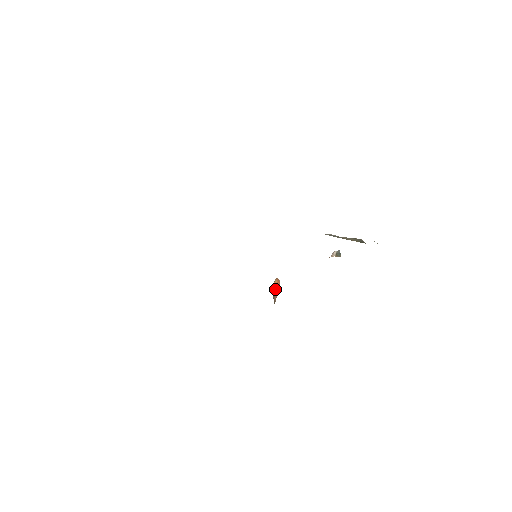
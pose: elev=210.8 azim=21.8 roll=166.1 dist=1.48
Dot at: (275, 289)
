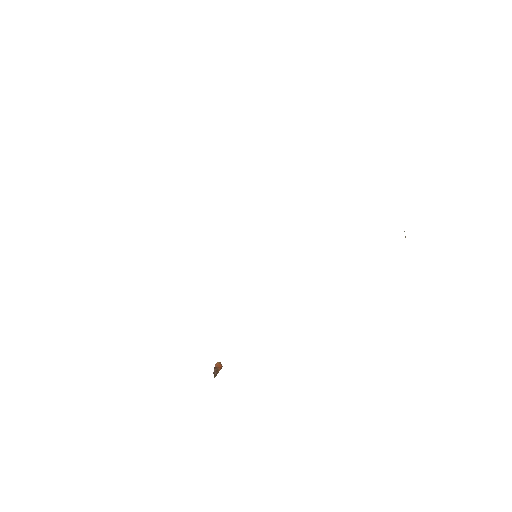
Dot at: (217, 367)
